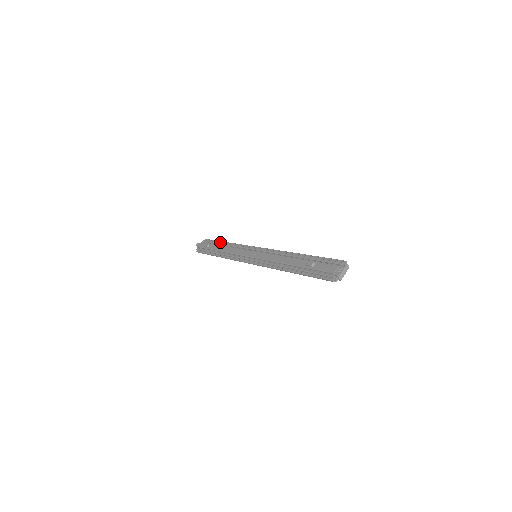
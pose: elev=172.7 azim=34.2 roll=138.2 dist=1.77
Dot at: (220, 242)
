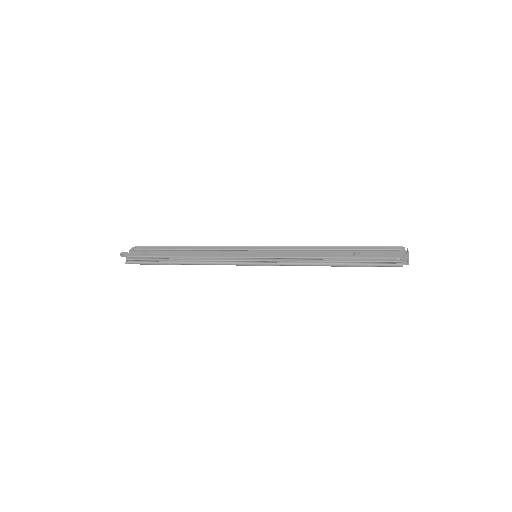
Dot at: (169, 248)
